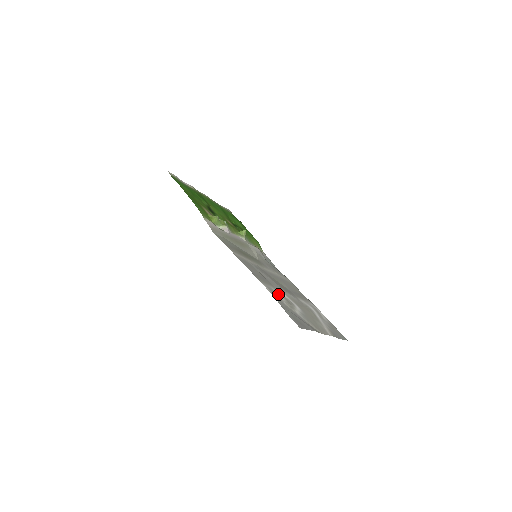
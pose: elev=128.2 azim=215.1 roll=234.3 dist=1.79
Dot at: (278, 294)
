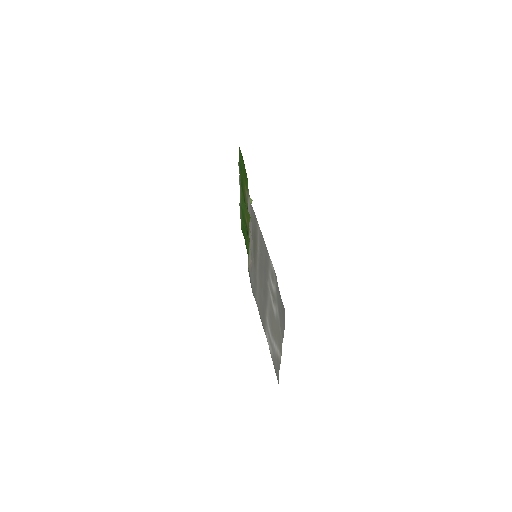
Dot at: (272, 282)
